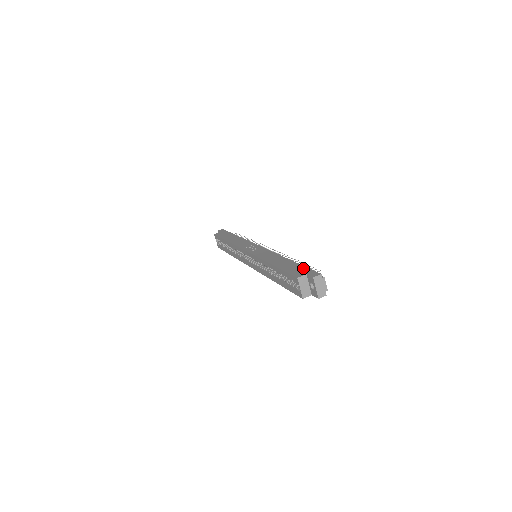
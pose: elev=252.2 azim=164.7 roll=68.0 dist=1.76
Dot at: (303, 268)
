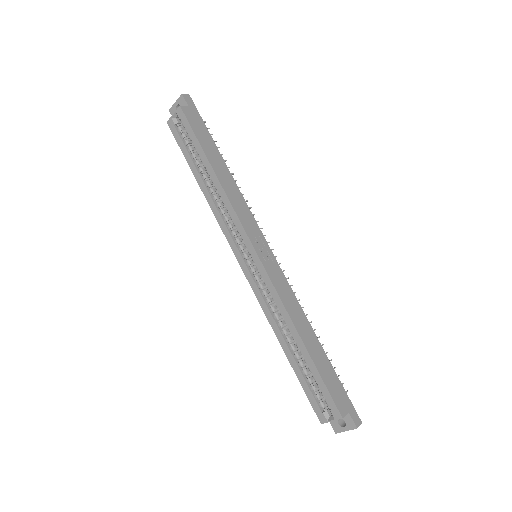
Dot at: (342, 390)
